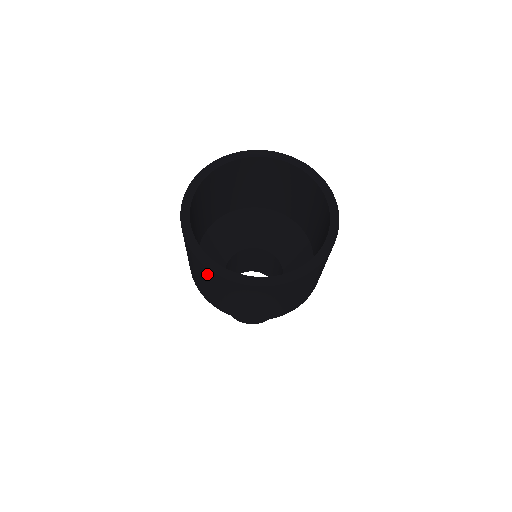
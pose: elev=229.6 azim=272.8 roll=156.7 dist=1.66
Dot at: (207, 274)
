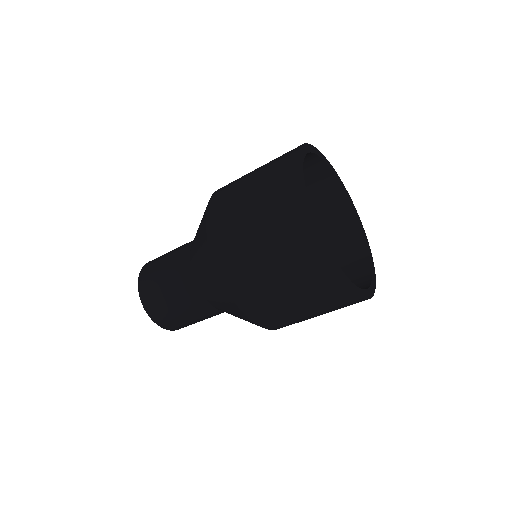
Dot at: (290, 217)
